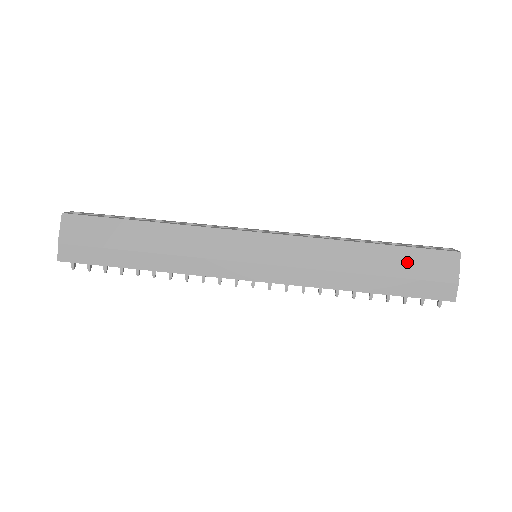
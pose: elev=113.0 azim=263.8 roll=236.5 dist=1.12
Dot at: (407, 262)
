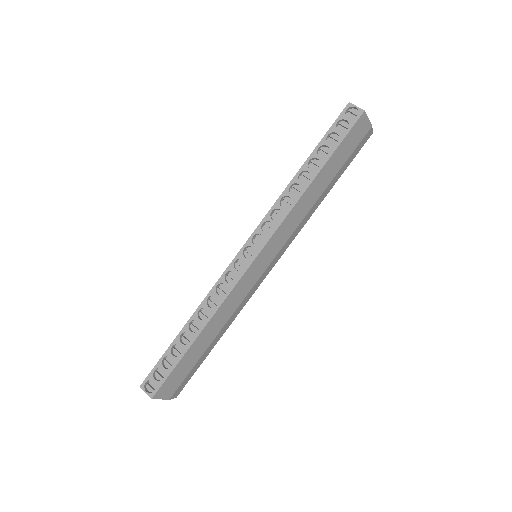
Dot at: (341, 156)
